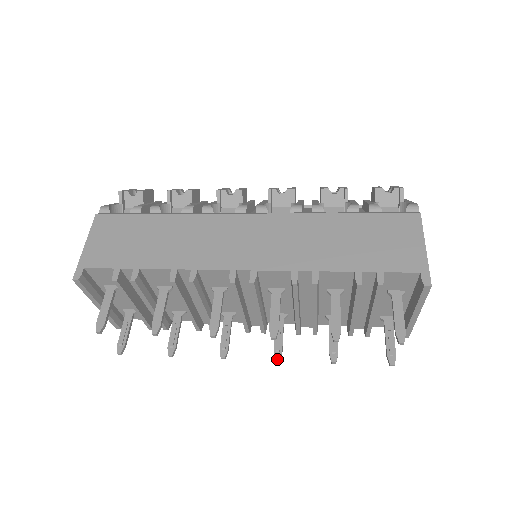
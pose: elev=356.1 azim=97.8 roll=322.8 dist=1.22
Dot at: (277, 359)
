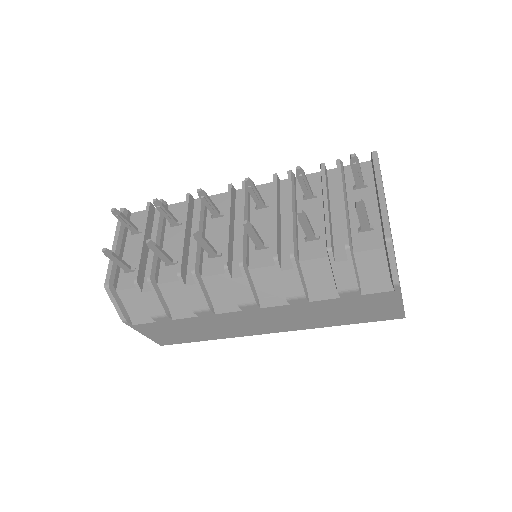
Dot at: (245, 221)
